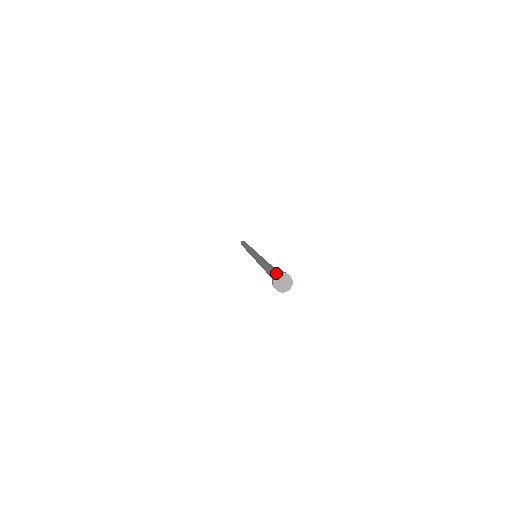
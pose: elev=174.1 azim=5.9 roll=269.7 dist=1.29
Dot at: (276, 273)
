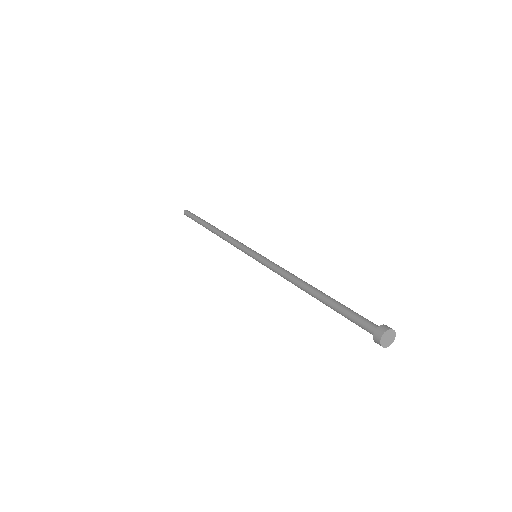
Dot at: (379, 328)
